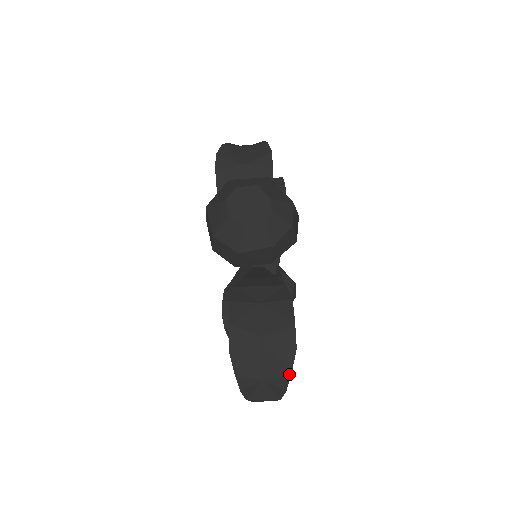
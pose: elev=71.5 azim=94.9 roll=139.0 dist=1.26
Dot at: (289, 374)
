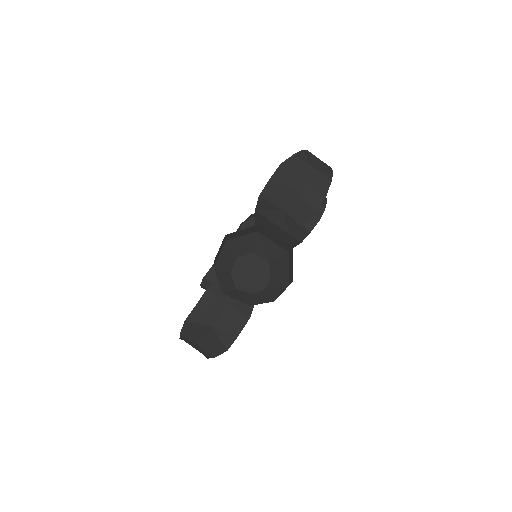
Dot at: (213, 357)
